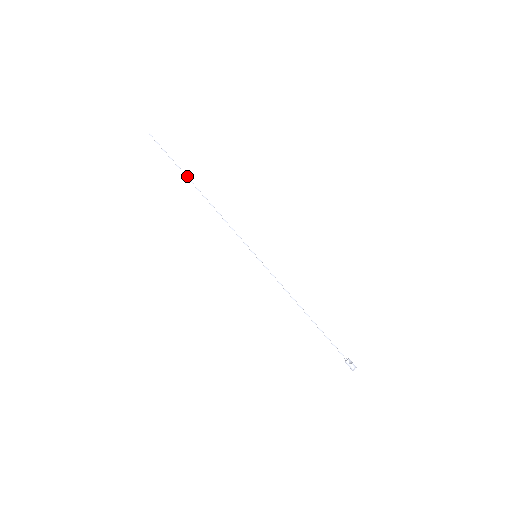
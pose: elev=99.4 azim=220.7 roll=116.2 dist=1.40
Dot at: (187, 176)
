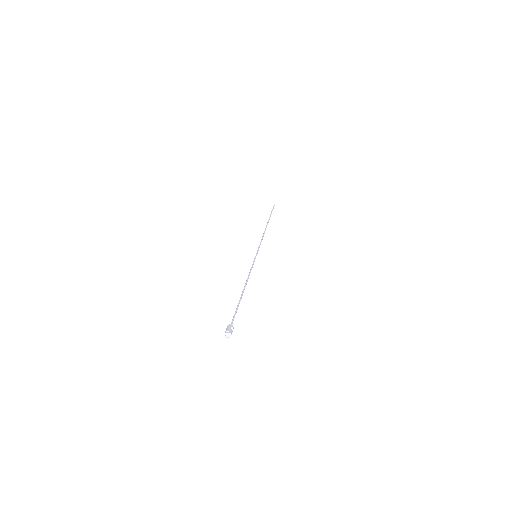
Dot at: occluded
